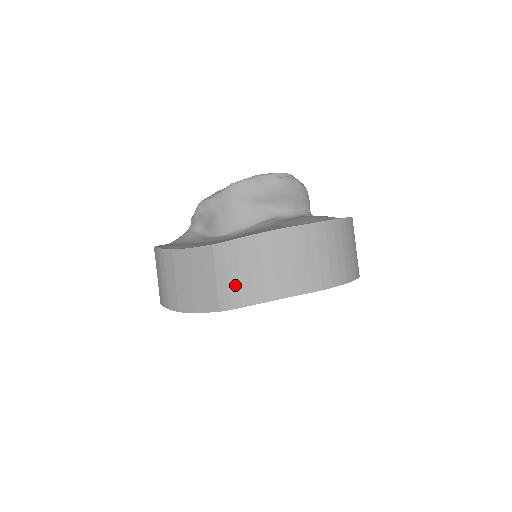
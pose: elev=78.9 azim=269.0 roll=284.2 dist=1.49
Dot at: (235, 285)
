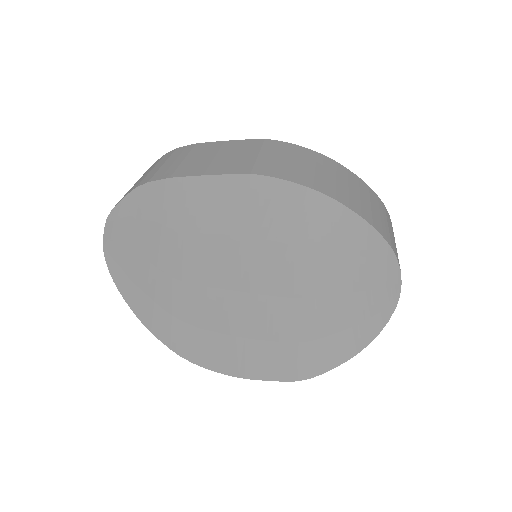
Dot at: (284, 165)
